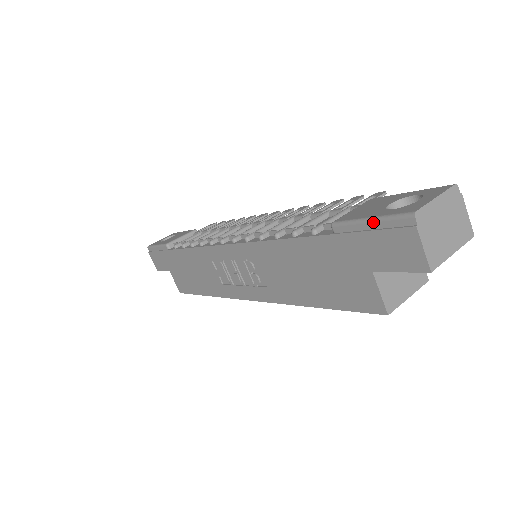
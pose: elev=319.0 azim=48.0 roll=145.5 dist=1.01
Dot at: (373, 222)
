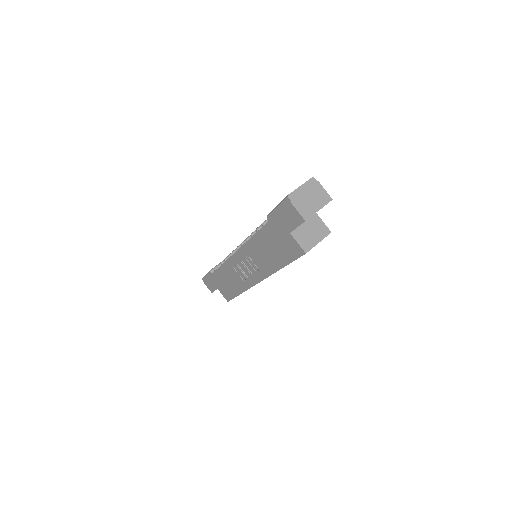
Dot at: (278, 207)
